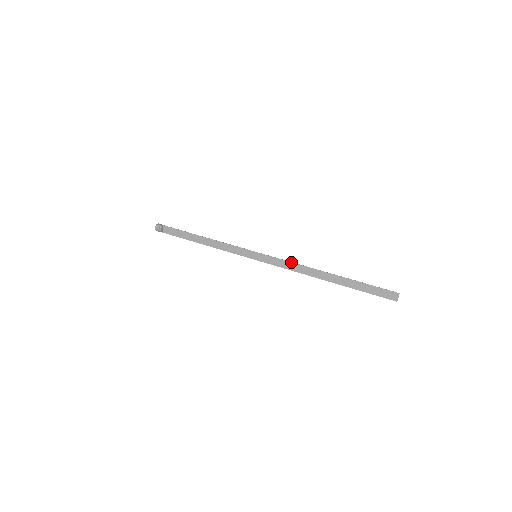
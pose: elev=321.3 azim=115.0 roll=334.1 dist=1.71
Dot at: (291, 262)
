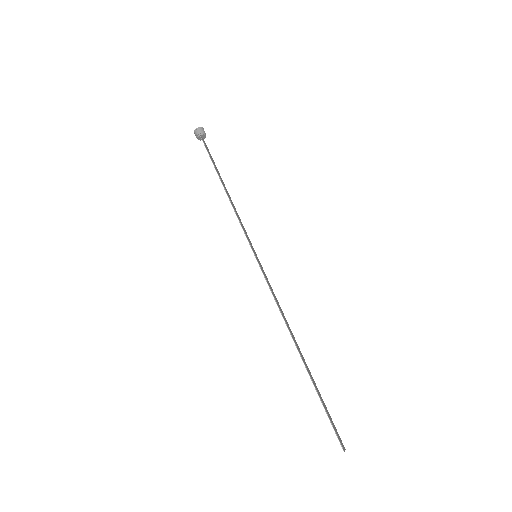
Dot at: (275, 301)
